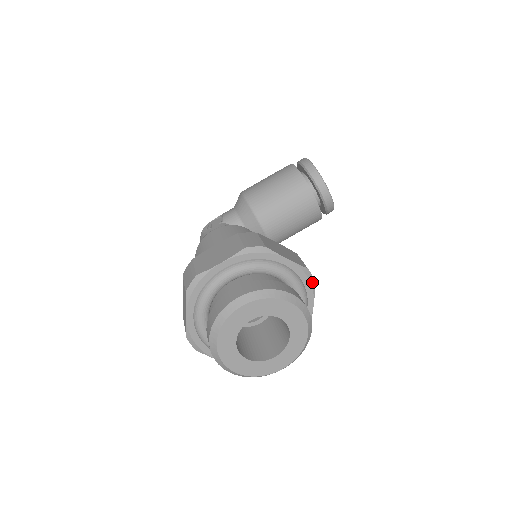
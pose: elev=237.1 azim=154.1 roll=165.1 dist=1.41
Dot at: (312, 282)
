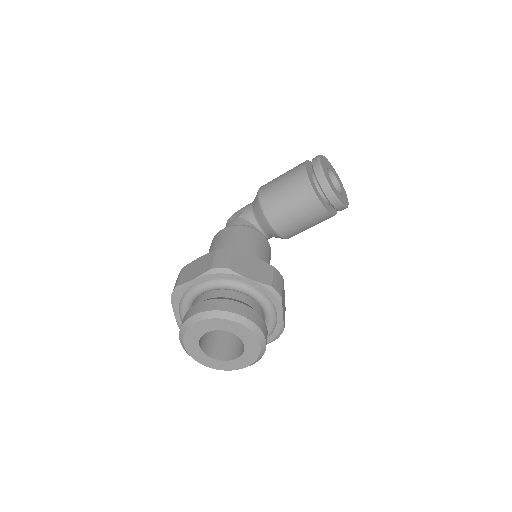
Dot at: (278, 297)
